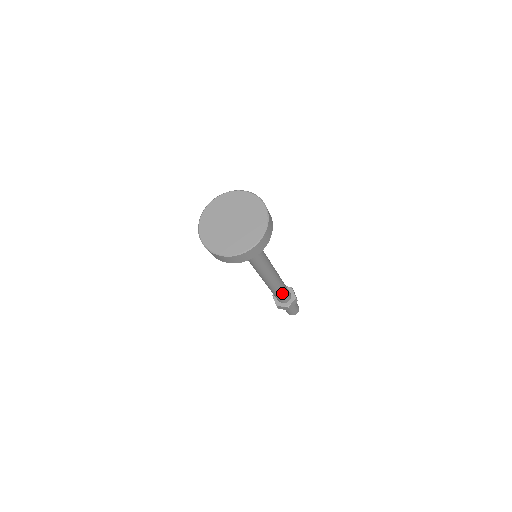
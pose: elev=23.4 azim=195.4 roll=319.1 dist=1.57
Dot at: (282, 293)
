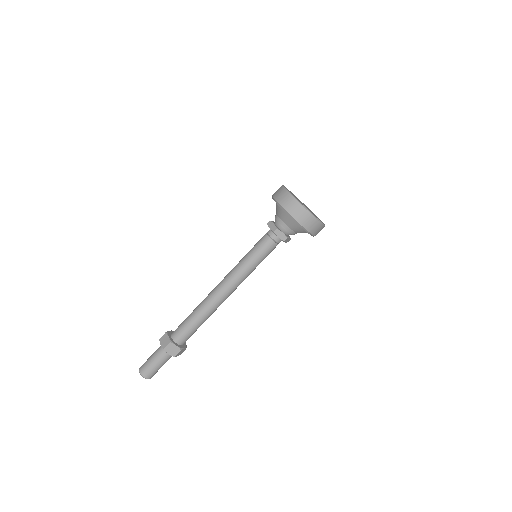
Dot at: (194, 321)
